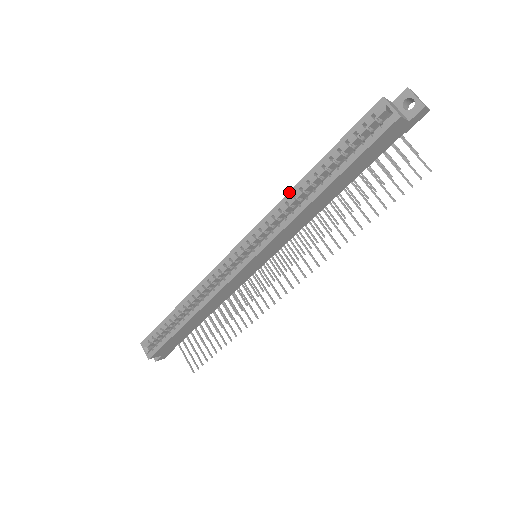
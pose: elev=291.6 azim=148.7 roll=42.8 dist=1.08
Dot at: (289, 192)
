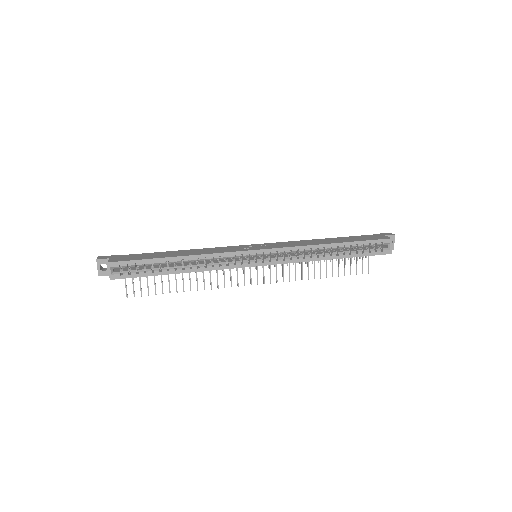
Dot at: (317, 245)
